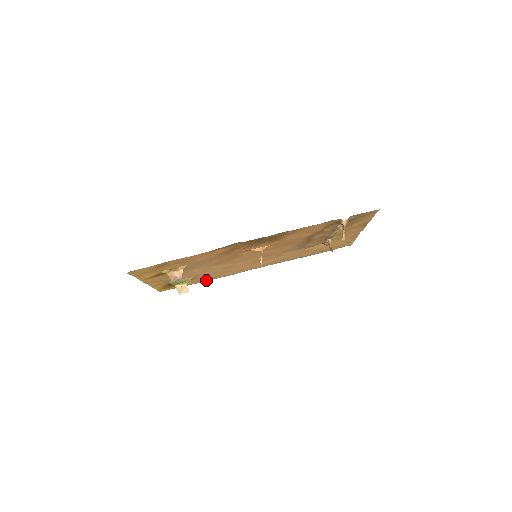
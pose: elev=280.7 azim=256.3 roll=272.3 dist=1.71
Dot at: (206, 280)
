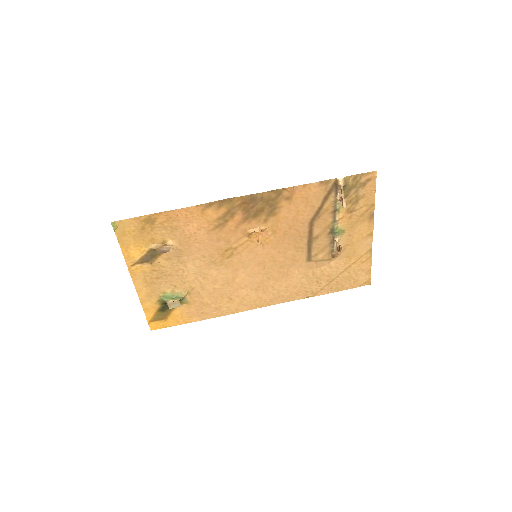
Dot at: (205, 317)
